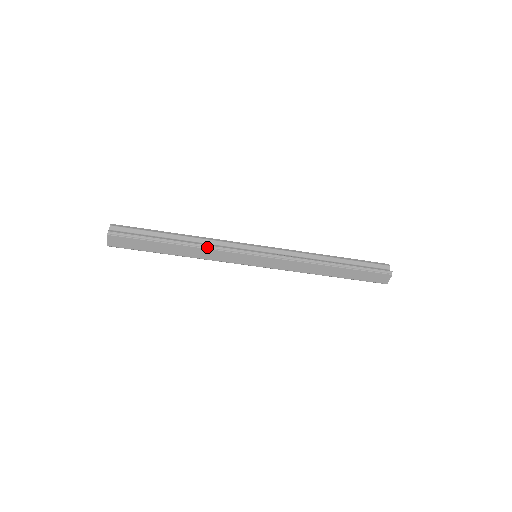
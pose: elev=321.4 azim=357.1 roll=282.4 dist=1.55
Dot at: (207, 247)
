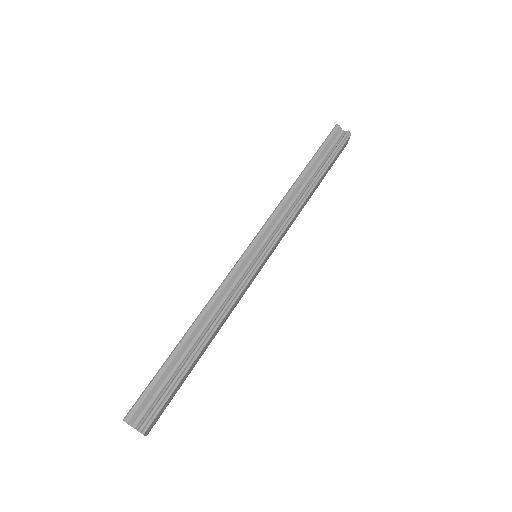
Dot at: (226, 311)
